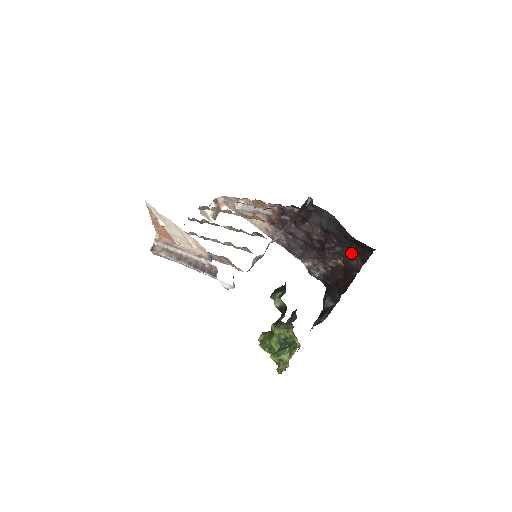
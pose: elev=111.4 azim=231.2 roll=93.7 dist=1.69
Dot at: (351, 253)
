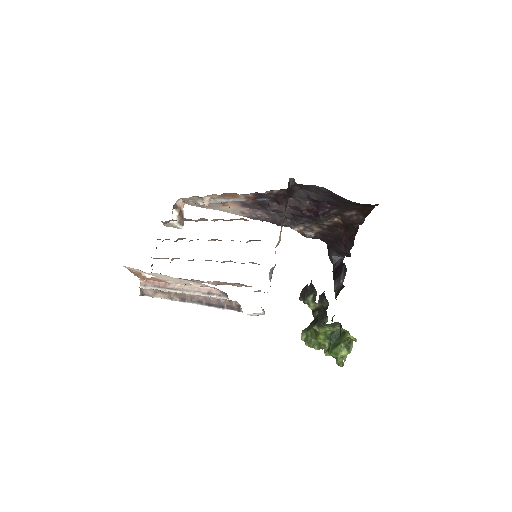
Dot at: (349, 211)
